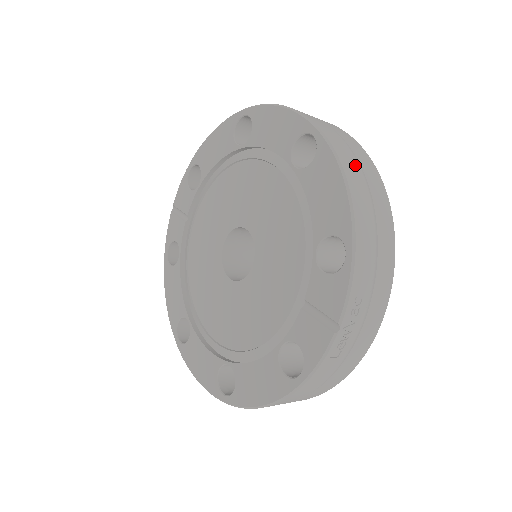
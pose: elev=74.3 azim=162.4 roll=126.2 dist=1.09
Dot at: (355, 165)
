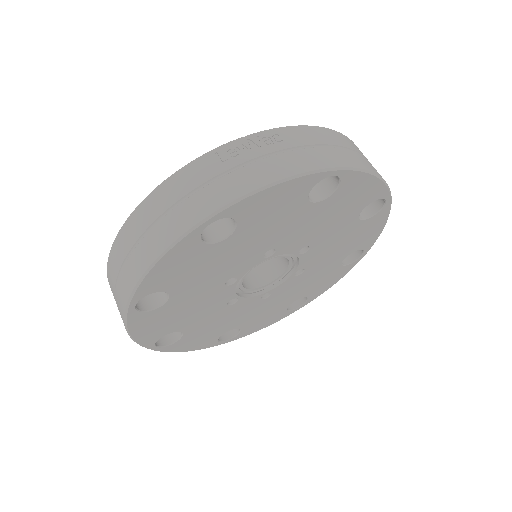
Dot at: (365, 157)
